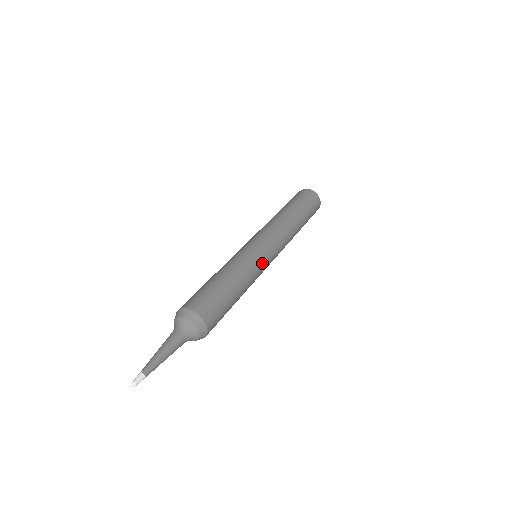
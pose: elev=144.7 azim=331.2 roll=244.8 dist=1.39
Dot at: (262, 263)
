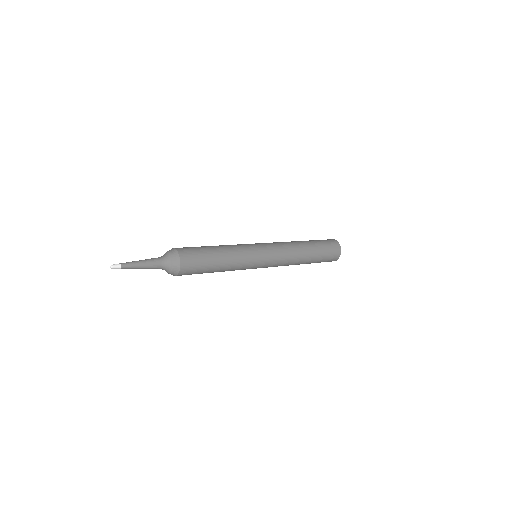
Dot at: (252, 251)
